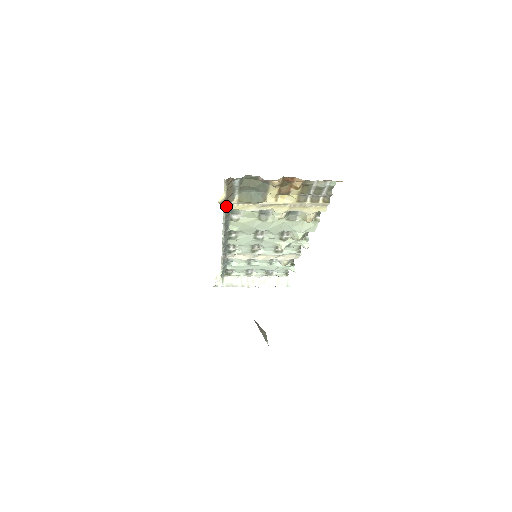
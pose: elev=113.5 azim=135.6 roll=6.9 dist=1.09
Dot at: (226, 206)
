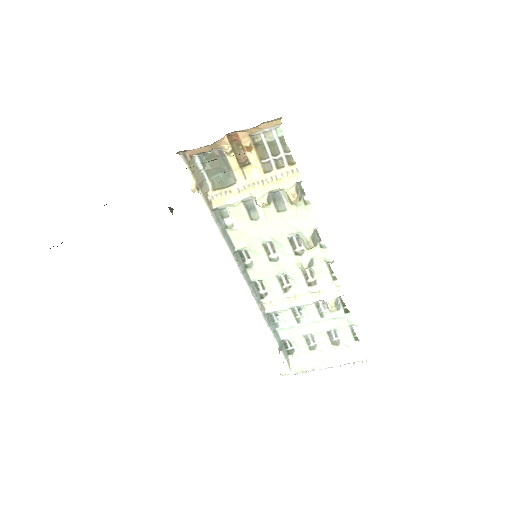
Dot at: (206, 201)
